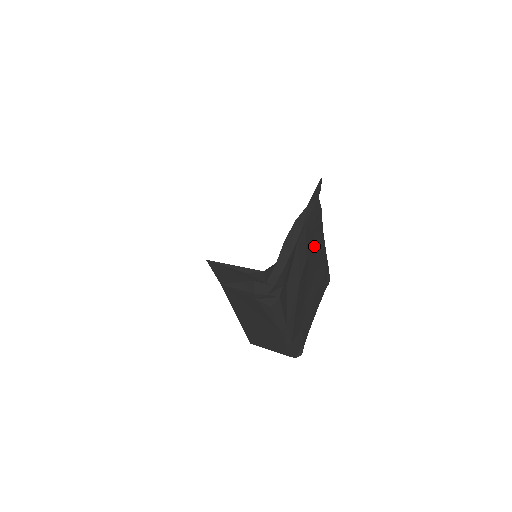
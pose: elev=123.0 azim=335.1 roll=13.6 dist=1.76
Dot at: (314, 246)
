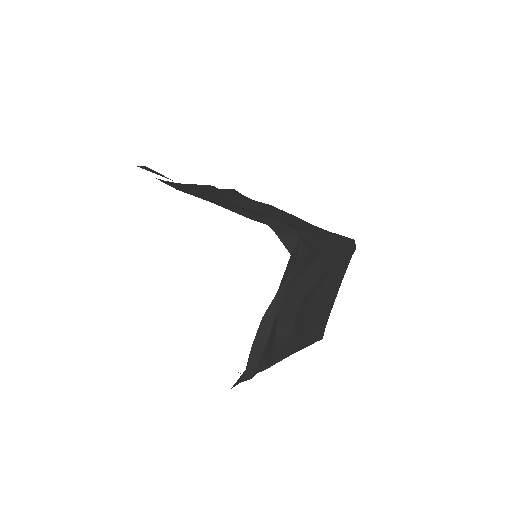
Dot at: (310, 279)
